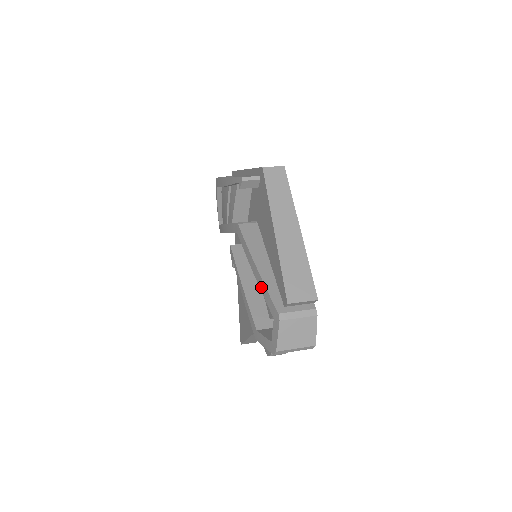
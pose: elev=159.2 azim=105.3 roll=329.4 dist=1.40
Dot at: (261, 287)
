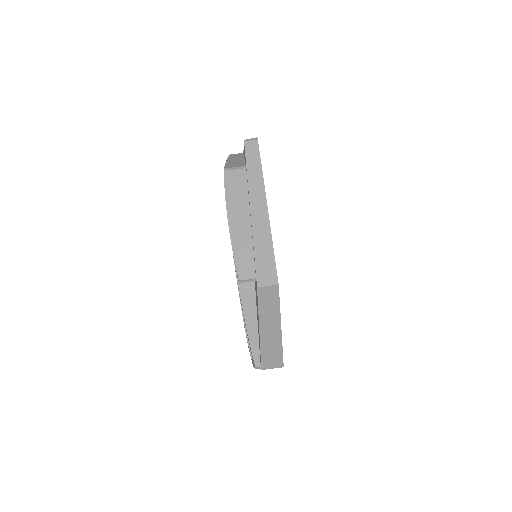
Dot at: (248, 338)
